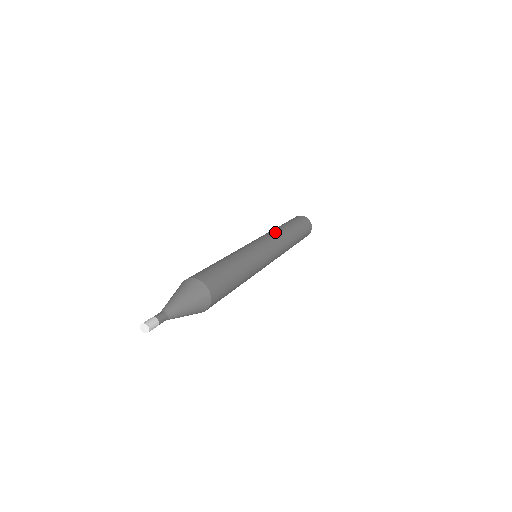
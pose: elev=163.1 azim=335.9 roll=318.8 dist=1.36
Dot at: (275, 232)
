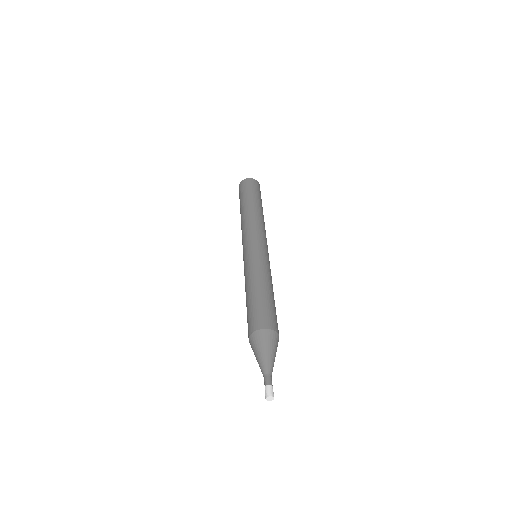
Dot at: (263, 224)
